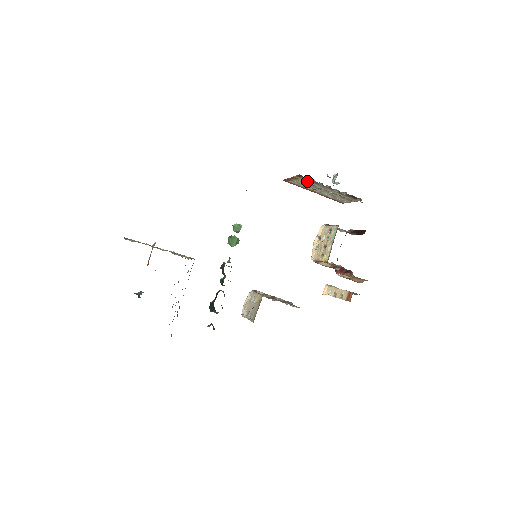
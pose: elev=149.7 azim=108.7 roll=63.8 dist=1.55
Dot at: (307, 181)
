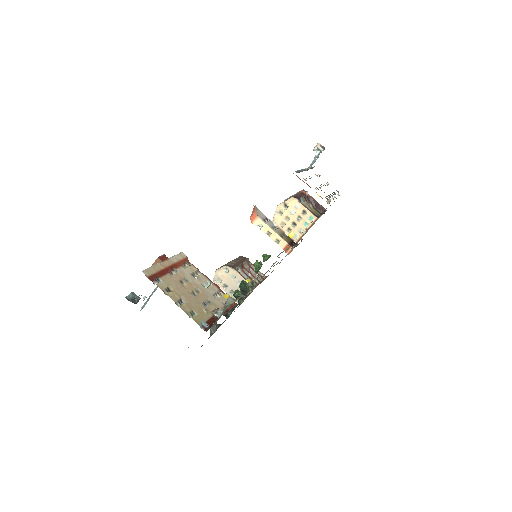
Dot at: occluded
